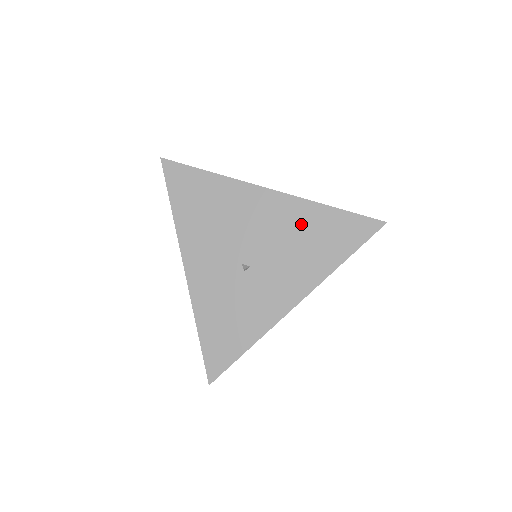
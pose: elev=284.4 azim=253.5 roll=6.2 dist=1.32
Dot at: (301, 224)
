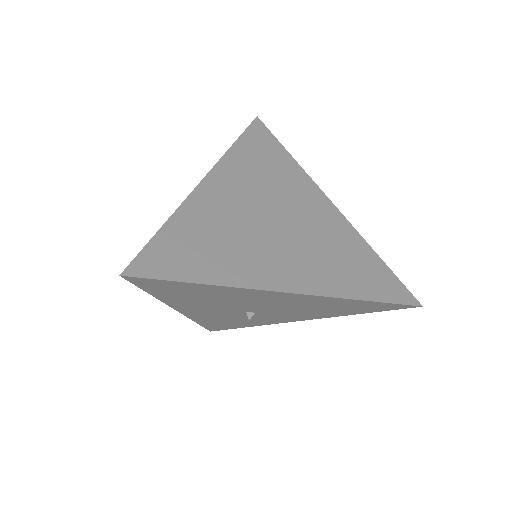
Dot at: (323, 304)
